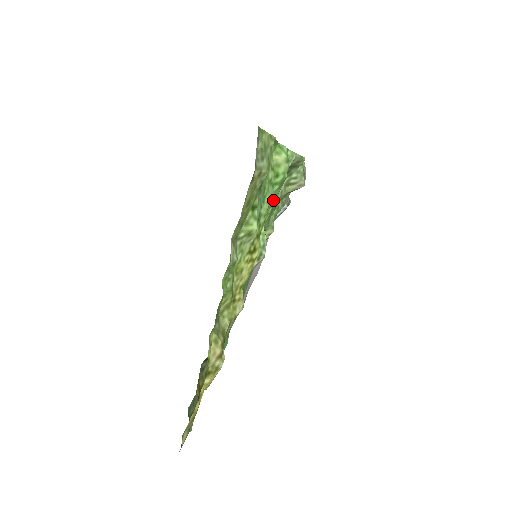
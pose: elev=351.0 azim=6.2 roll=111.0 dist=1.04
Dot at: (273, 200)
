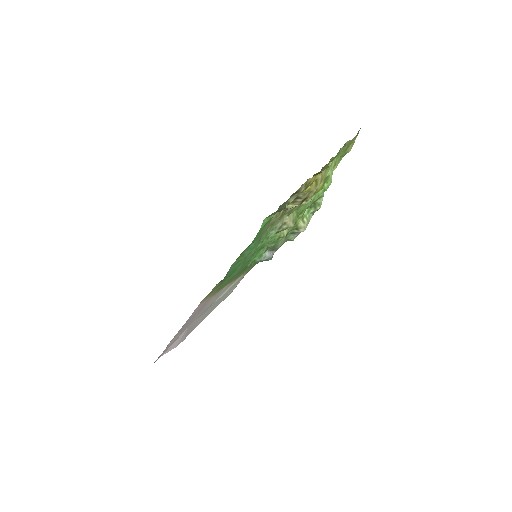
Dot at: (312, 200)
